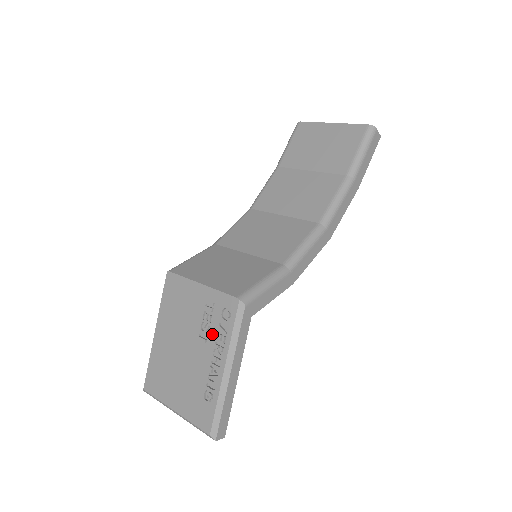
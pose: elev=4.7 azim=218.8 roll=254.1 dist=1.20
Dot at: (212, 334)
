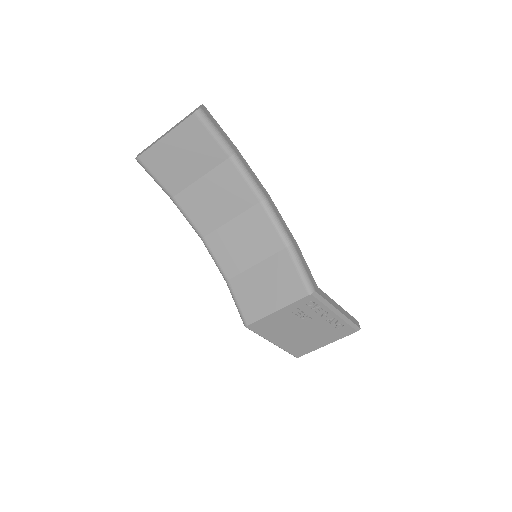
Dot at: (312, 314)
